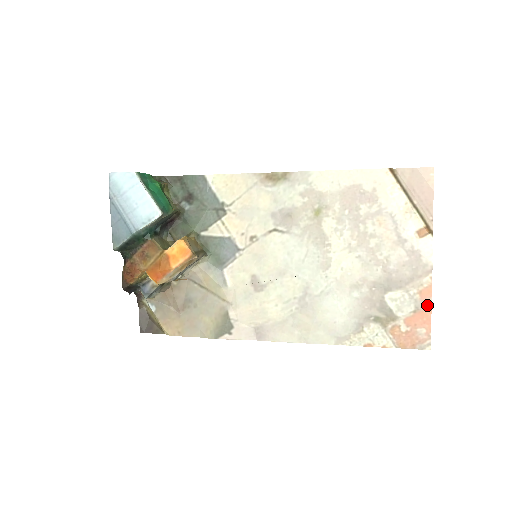
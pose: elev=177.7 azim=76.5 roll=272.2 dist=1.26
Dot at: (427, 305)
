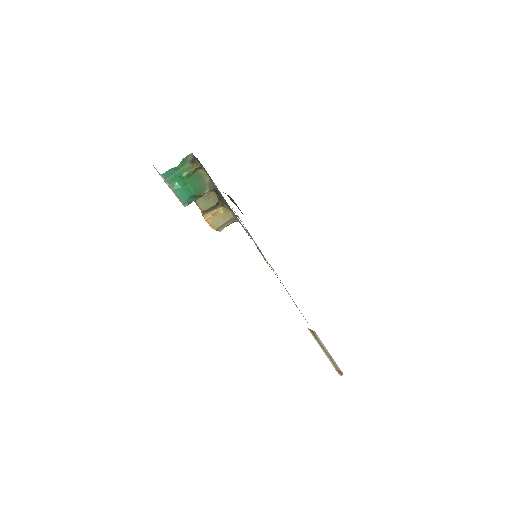
Dot at: occluded
